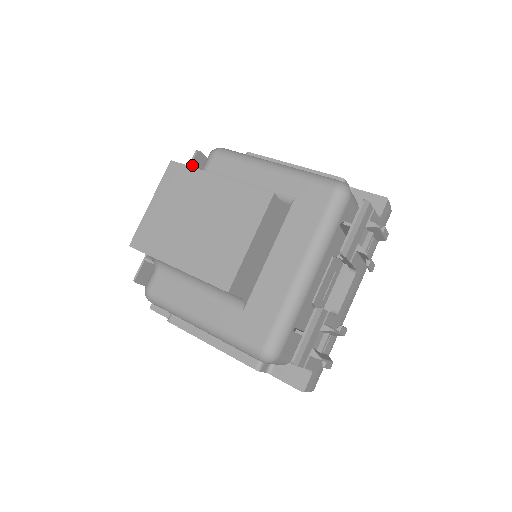
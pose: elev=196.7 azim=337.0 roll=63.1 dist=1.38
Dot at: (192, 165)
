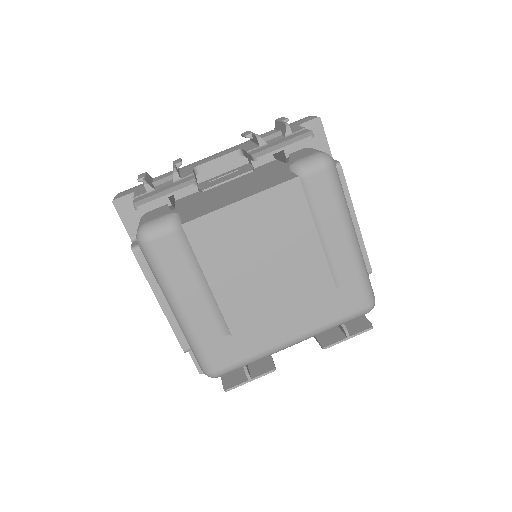
Dot at: (295, 144)
